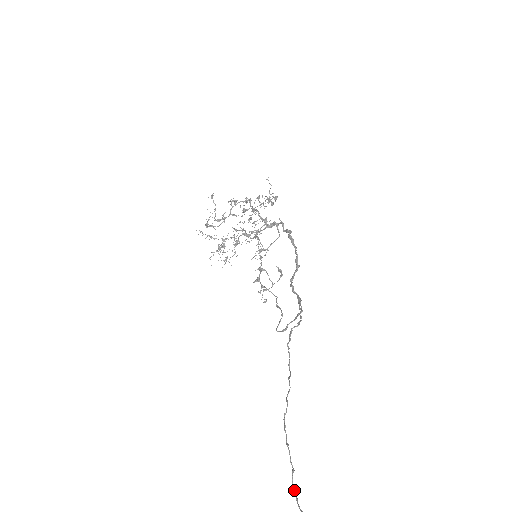
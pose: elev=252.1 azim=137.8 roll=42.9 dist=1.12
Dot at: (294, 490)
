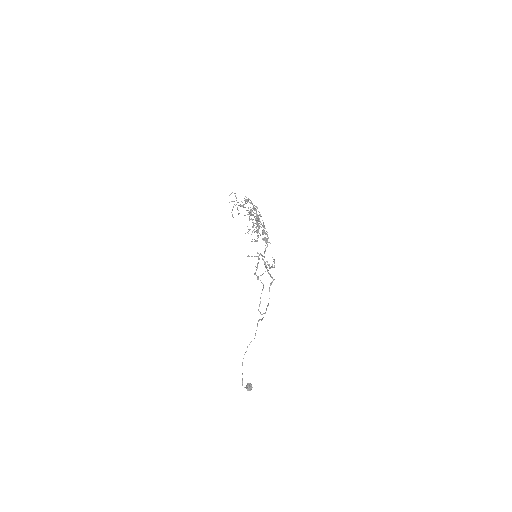
Dot at: occluded
